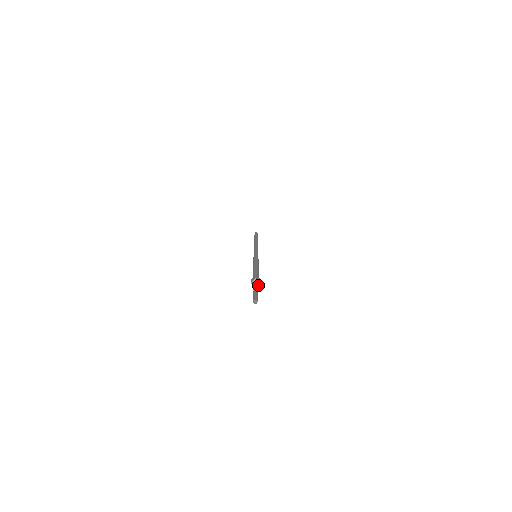
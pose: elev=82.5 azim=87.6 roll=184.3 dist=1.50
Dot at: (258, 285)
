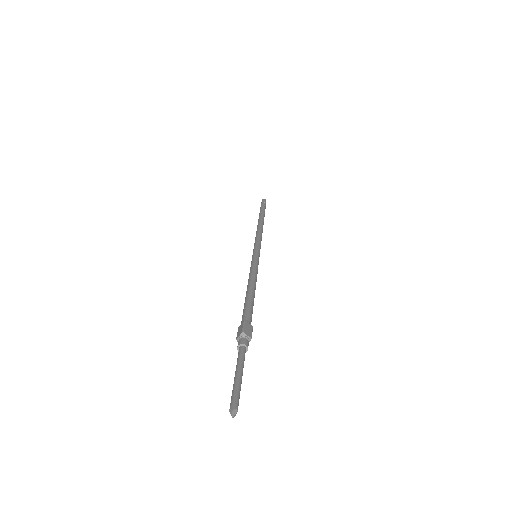
Dot at: (246, 347)
